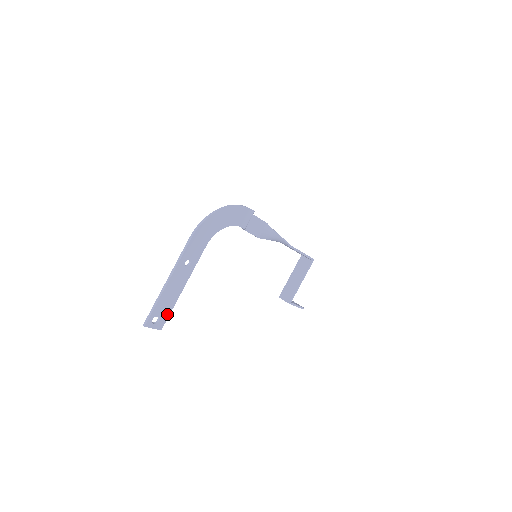
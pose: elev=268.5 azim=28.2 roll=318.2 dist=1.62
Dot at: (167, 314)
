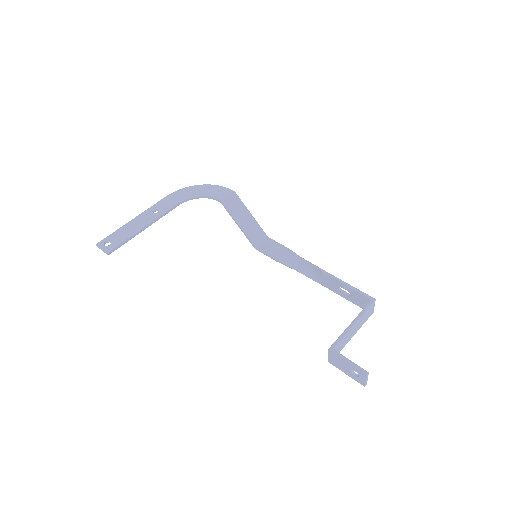
Dot at: (120, 243)
